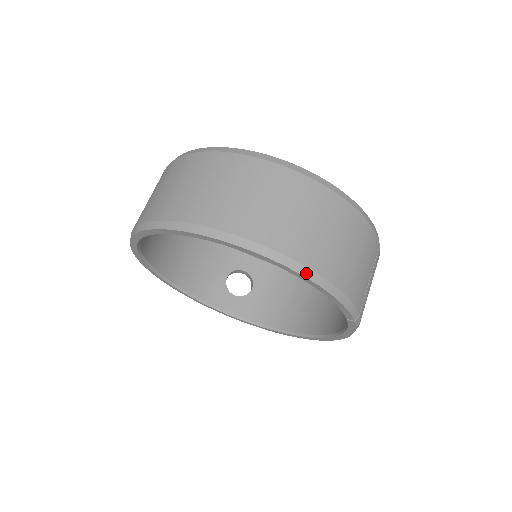
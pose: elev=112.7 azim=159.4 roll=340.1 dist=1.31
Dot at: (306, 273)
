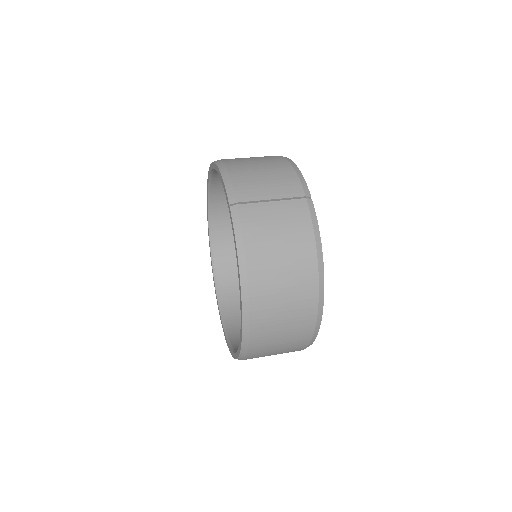
Dot at: (218, 162)
